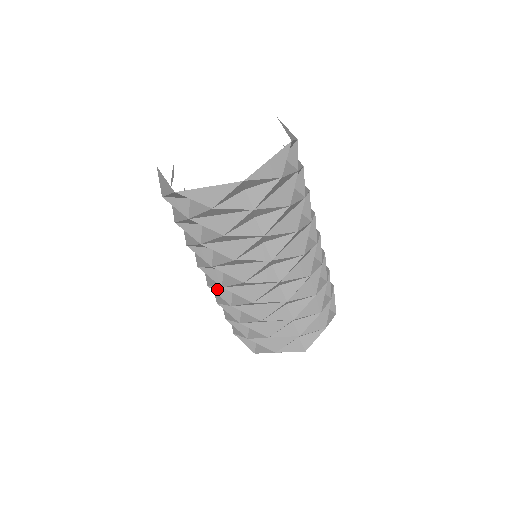
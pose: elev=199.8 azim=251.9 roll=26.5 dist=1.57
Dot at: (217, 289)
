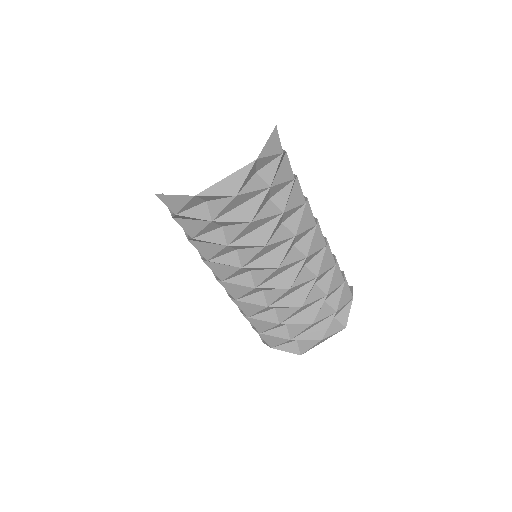
Dot at: occluded
